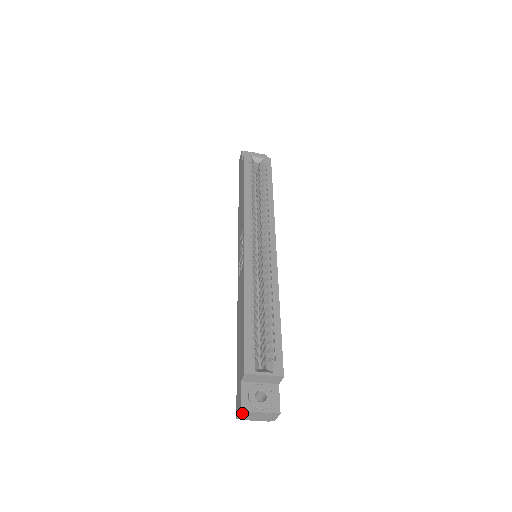
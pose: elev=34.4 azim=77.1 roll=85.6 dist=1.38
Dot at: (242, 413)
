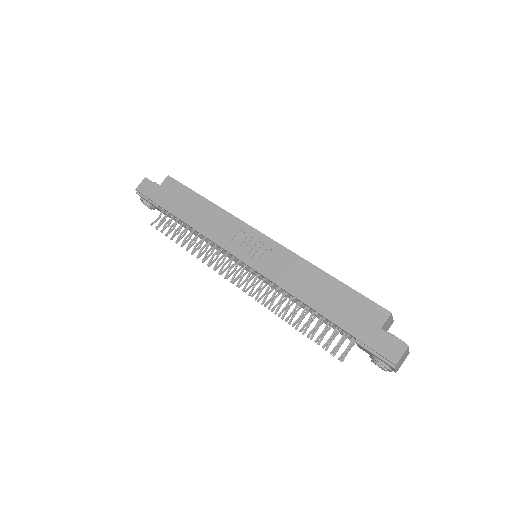
Dot at: (405, 352)
